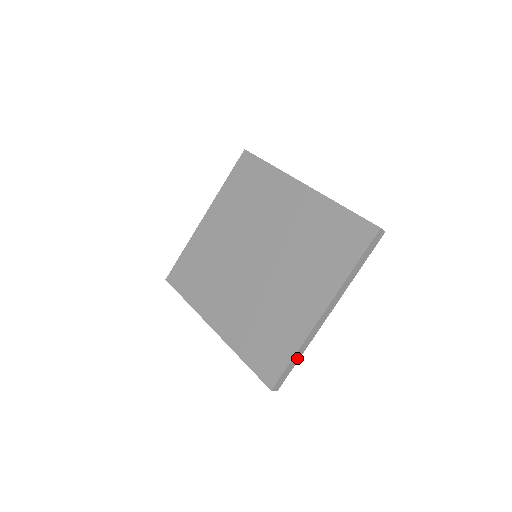
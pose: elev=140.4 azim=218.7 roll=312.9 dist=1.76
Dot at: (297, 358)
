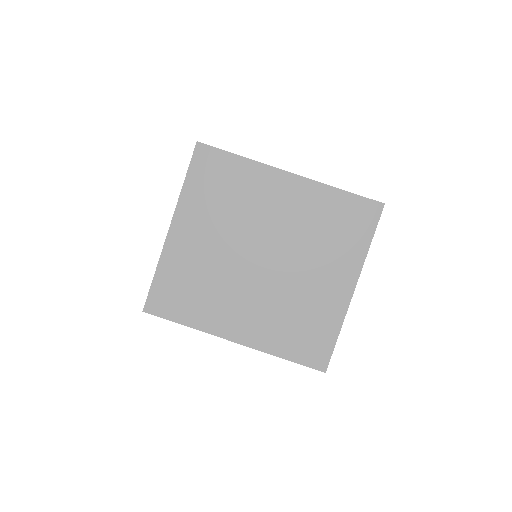
Dot at: occluded
